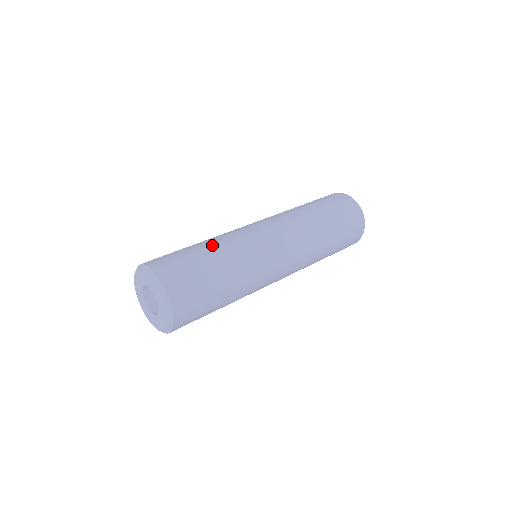
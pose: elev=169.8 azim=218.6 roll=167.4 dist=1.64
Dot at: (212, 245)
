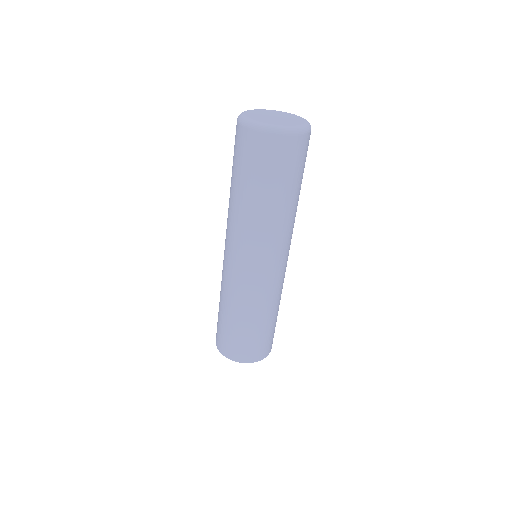
Dot at: (250, 318)
